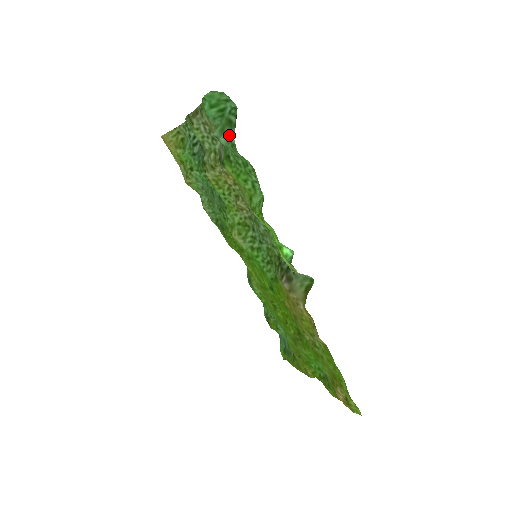
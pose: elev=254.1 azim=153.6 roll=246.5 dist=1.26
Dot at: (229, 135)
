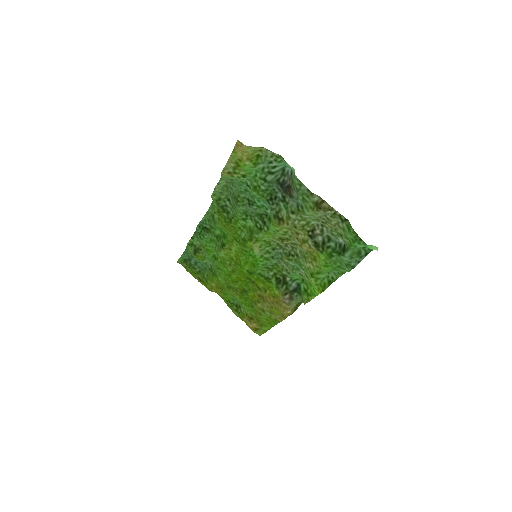
Dot at: (353, 260)
